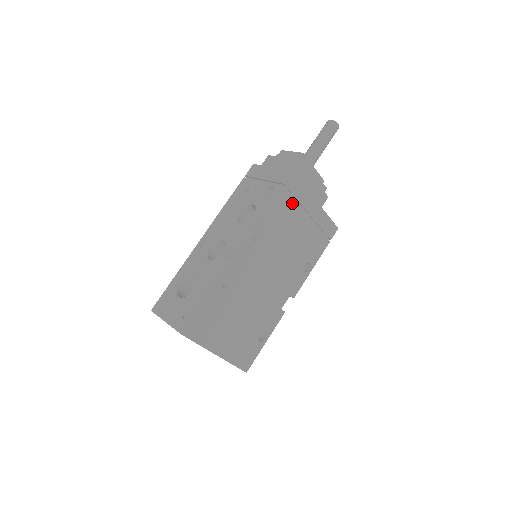
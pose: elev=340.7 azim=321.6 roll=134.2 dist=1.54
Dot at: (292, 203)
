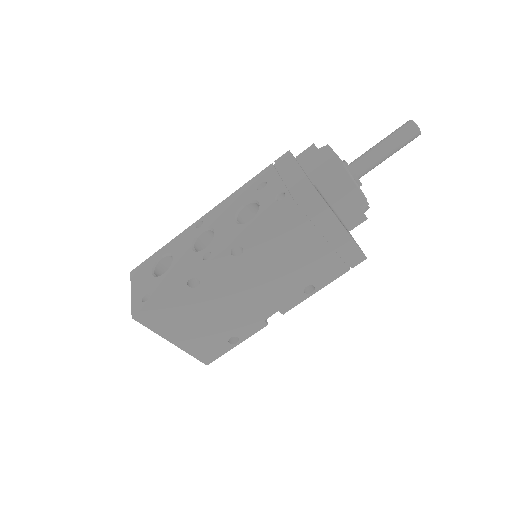
Dot at: (304, 220)
